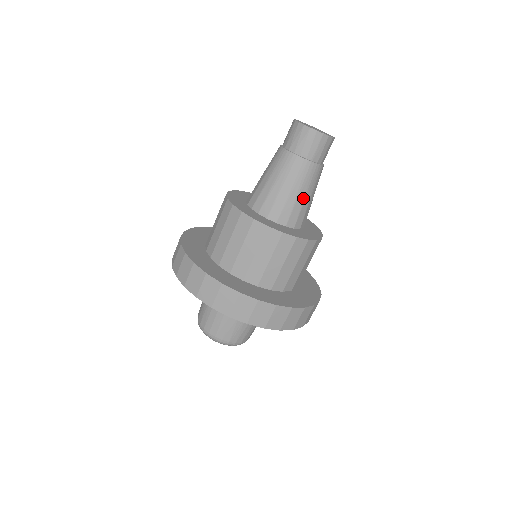
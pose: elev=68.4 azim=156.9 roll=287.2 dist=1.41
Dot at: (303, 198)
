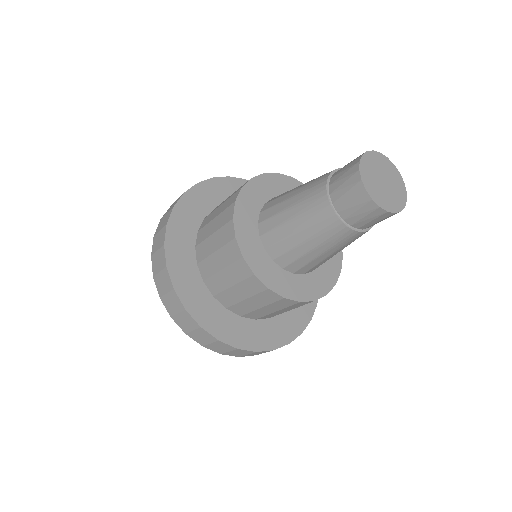
Dot at: (335, 254)
